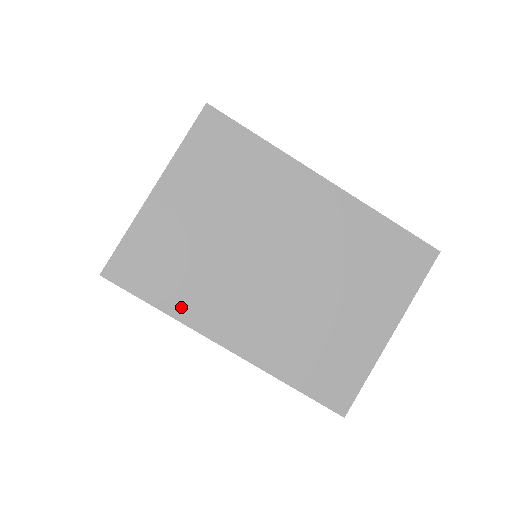
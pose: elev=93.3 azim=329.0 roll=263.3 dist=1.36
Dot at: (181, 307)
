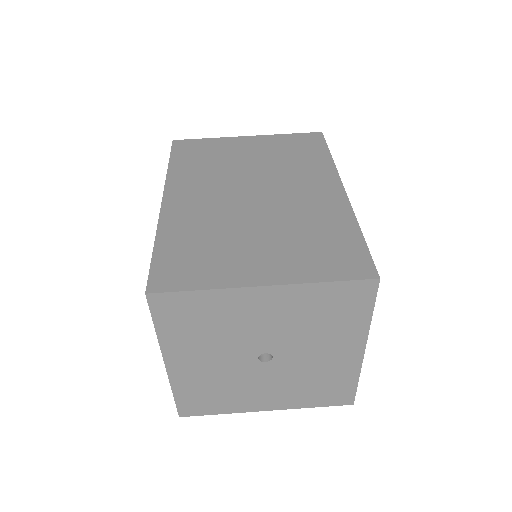
Dot at: (178, 171)
